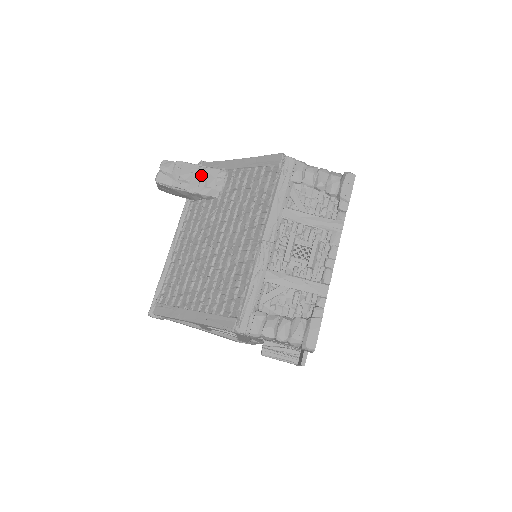
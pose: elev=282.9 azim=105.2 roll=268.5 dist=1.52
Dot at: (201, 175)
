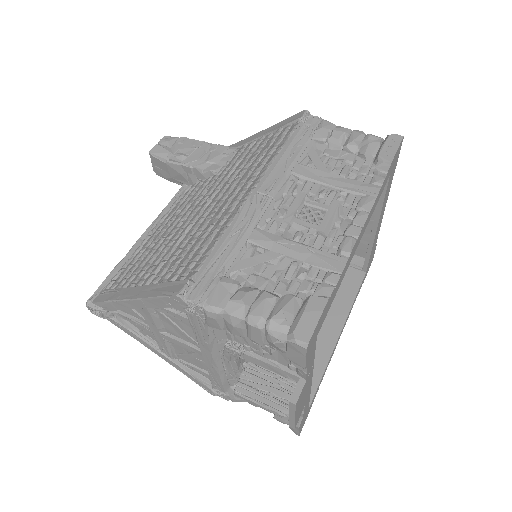
Dot at: (205, 150)
